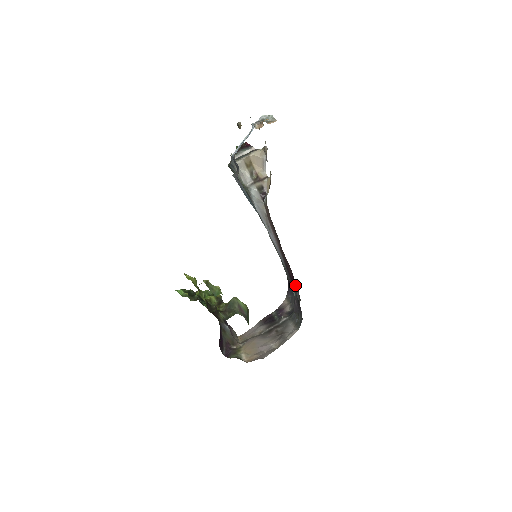
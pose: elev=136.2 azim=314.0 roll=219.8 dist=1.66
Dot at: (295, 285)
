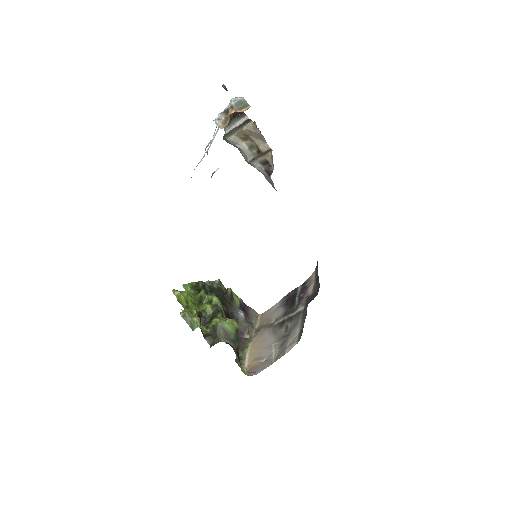
Dot at: occluded
